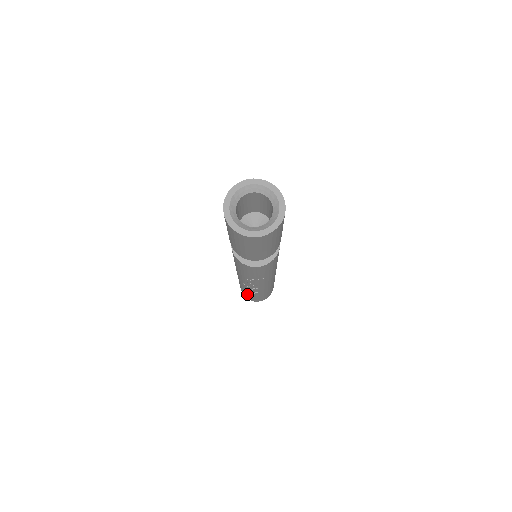
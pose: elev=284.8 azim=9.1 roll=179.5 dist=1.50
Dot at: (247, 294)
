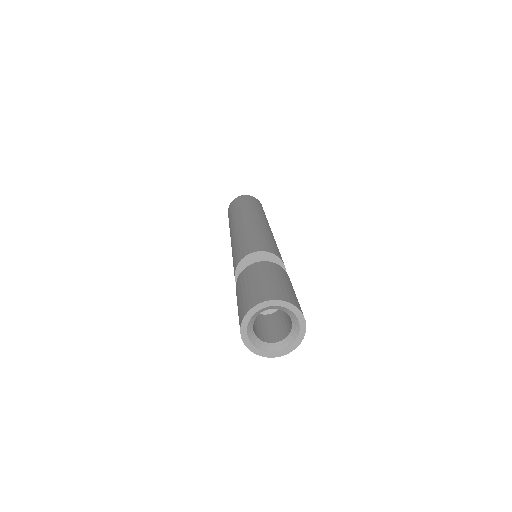
Dot at: occluded
